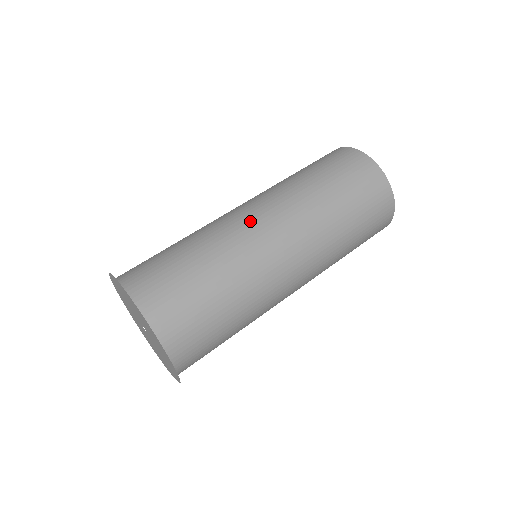
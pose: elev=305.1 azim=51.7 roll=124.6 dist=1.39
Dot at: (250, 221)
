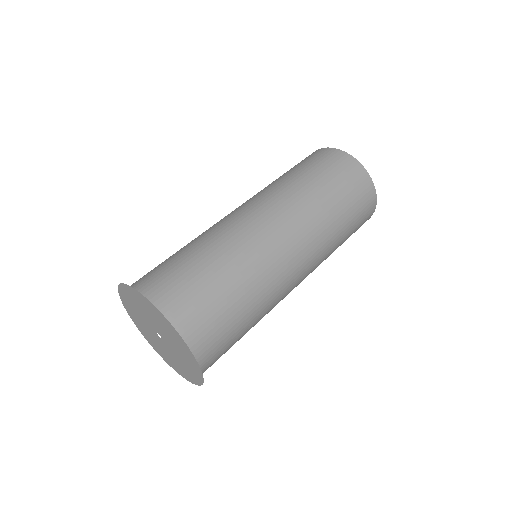
Dot at: (259, 226)
